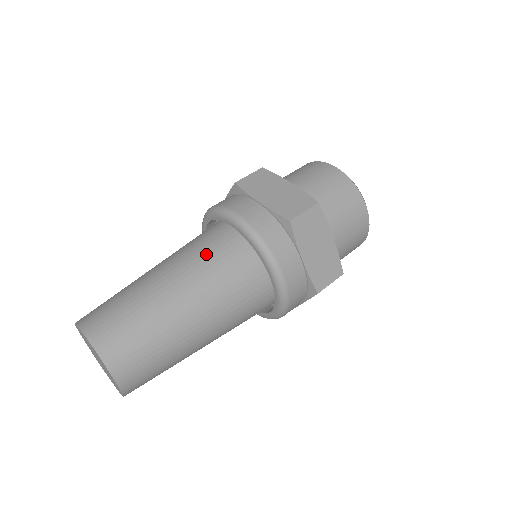
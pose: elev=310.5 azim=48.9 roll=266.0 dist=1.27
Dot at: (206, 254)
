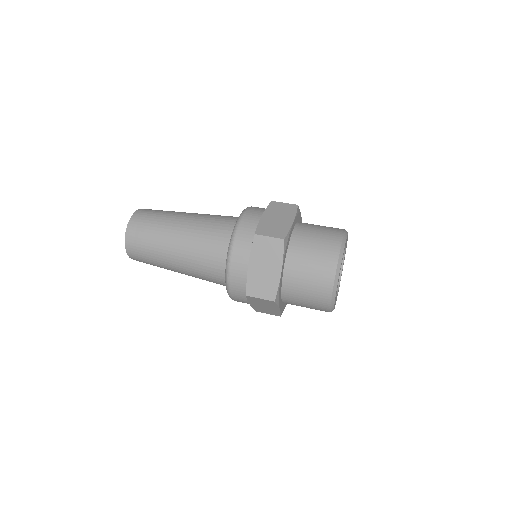
Dot at: occluded
